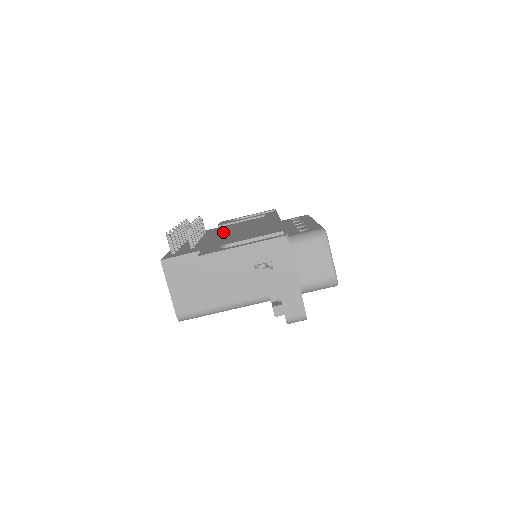
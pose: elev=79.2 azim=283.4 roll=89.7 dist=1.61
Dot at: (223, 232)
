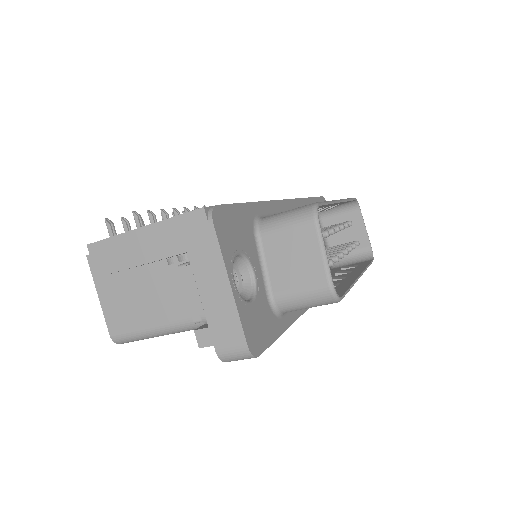
Dot at: occluded
